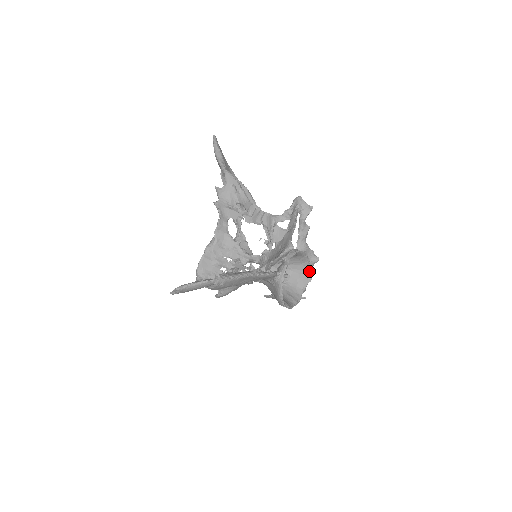
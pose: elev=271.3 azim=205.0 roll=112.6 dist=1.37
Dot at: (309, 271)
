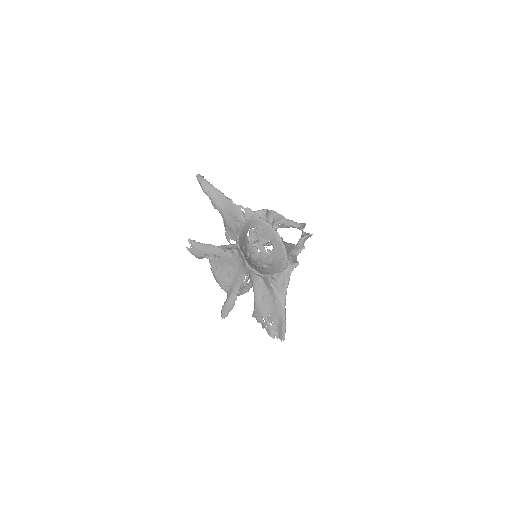
Dot at: (284, 267)
